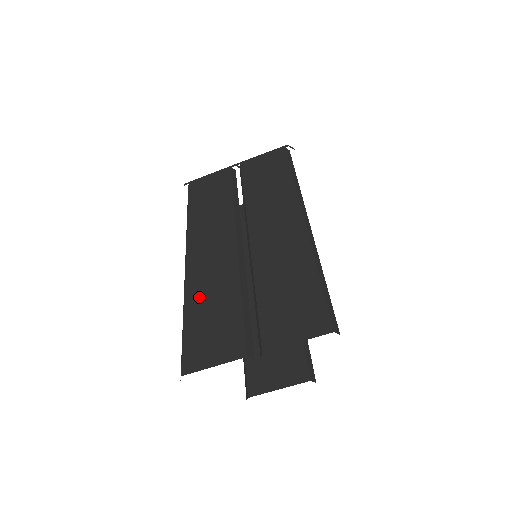
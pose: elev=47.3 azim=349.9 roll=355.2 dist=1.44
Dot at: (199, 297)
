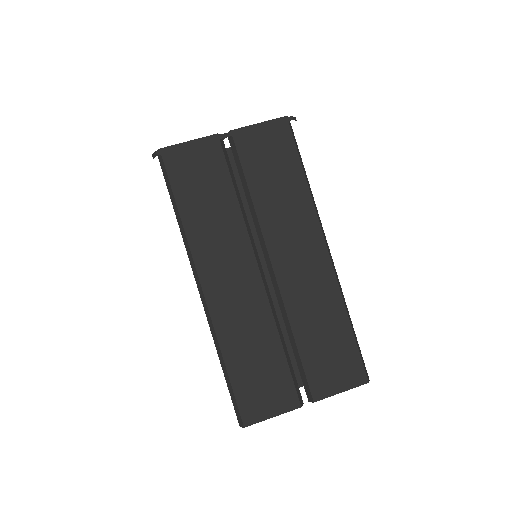
Dot at: (236, 342)
